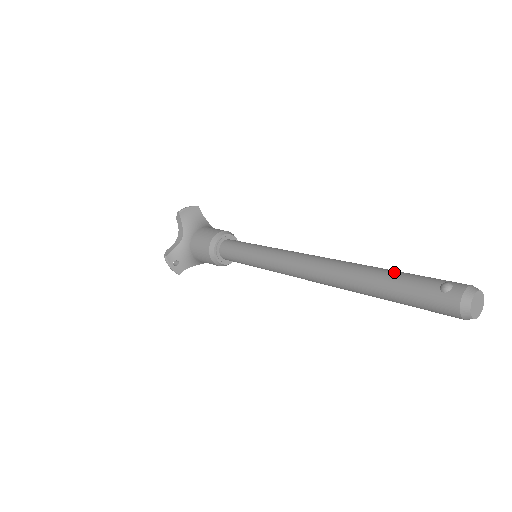
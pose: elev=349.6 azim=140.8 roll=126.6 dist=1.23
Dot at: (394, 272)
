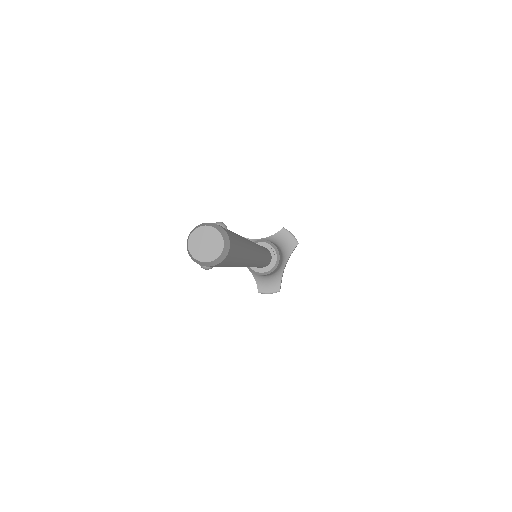
Dot at: occluded
